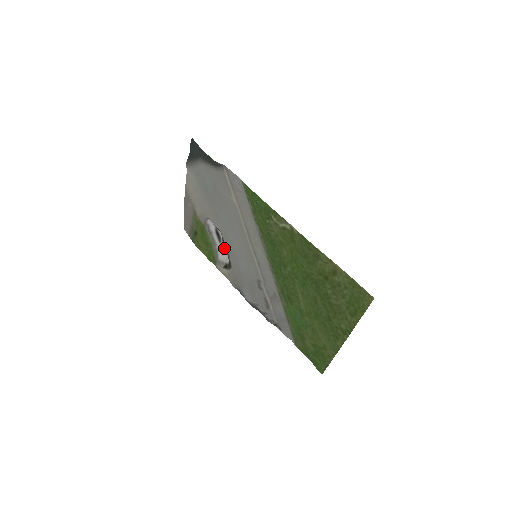
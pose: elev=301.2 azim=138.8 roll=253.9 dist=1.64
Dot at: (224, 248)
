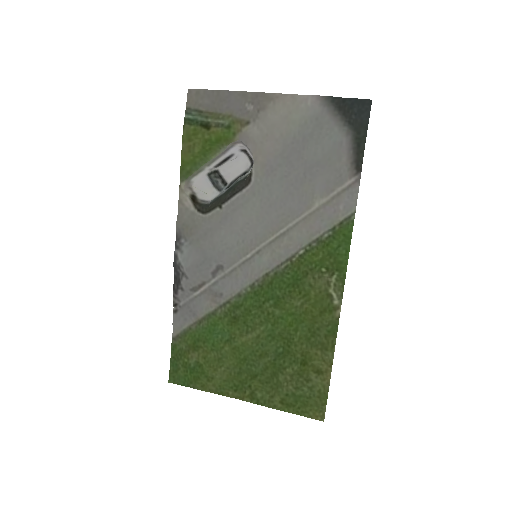
Dot at: (211, 177)
